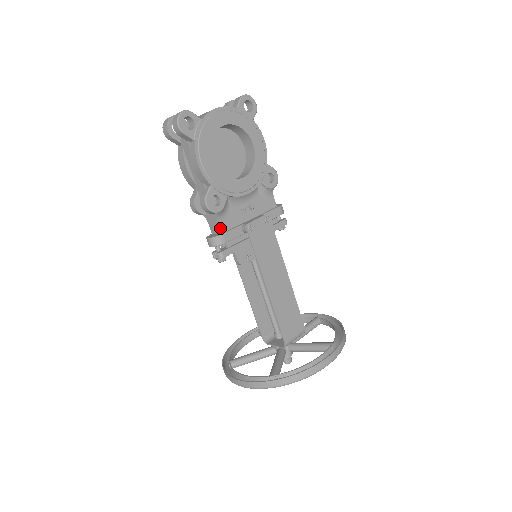
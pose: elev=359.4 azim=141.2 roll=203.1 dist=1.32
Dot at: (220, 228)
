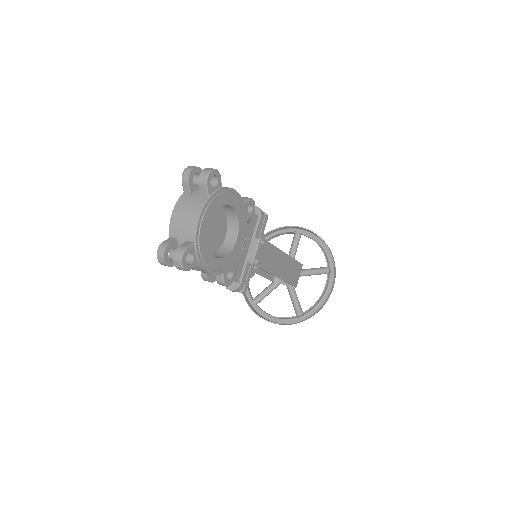
Dot at: (236, 281)
